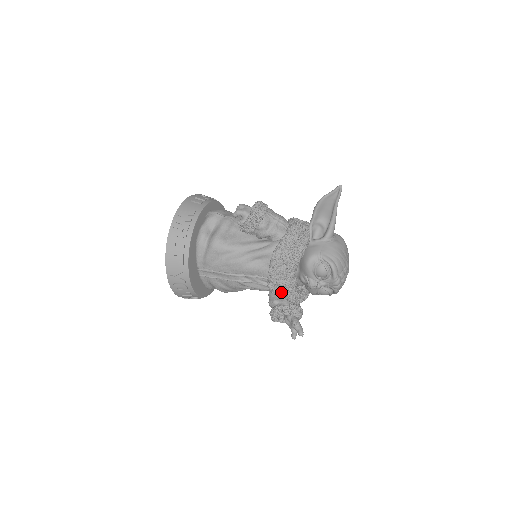
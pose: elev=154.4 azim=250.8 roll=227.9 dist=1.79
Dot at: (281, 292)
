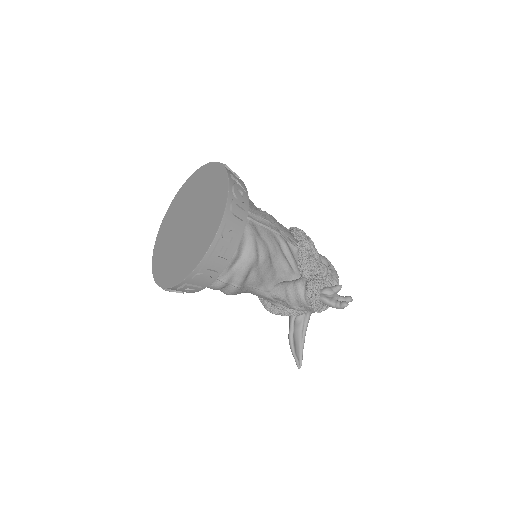
Dot at: (310, 262)
